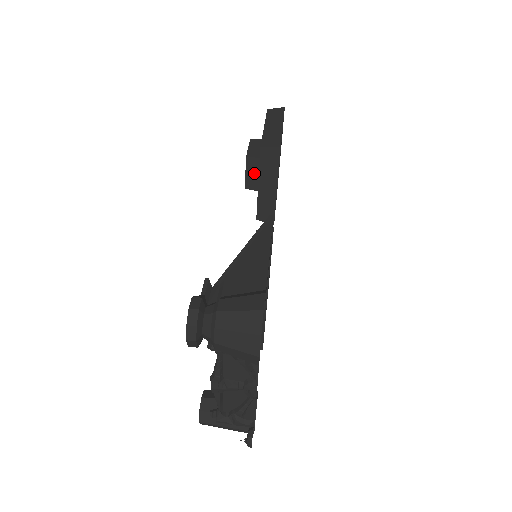
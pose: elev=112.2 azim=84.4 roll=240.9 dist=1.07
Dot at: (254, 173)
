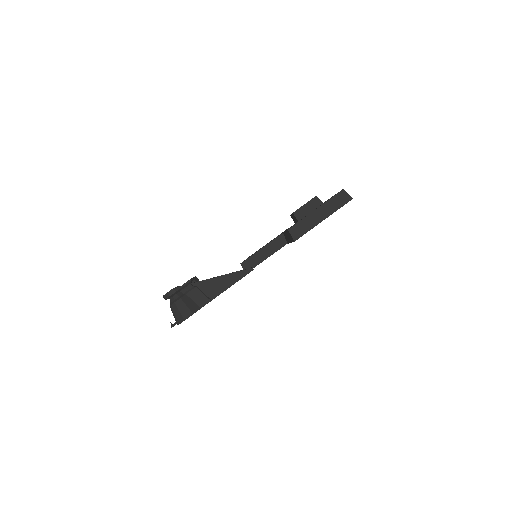
Dot at: (295, 219)
